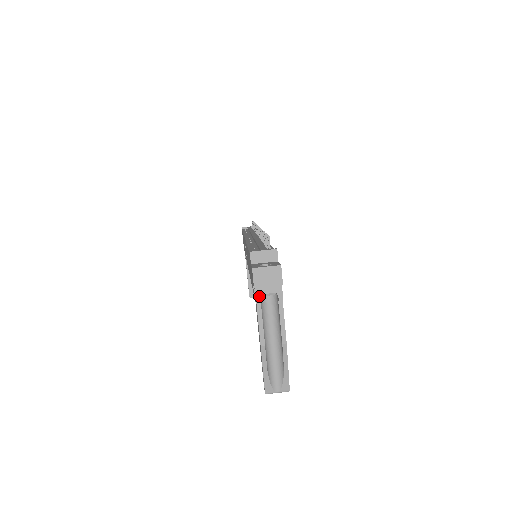
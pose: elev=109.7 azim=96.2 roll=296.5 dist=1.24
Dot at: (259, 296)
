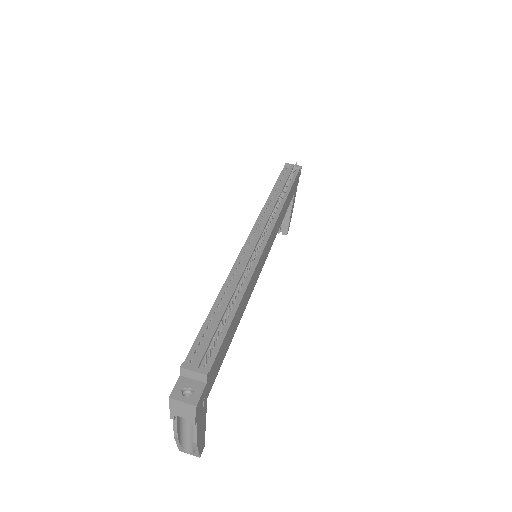
Dot at: (173, 415)
